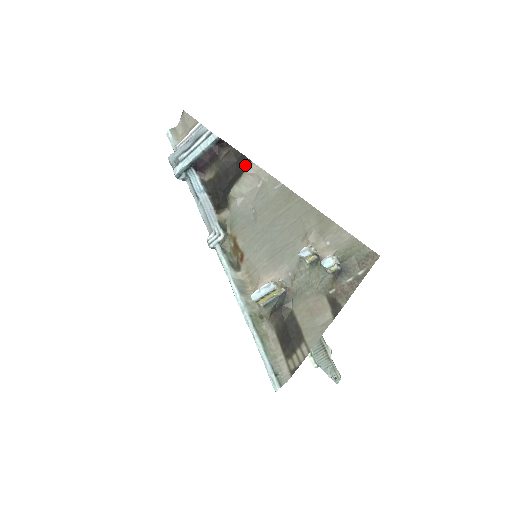
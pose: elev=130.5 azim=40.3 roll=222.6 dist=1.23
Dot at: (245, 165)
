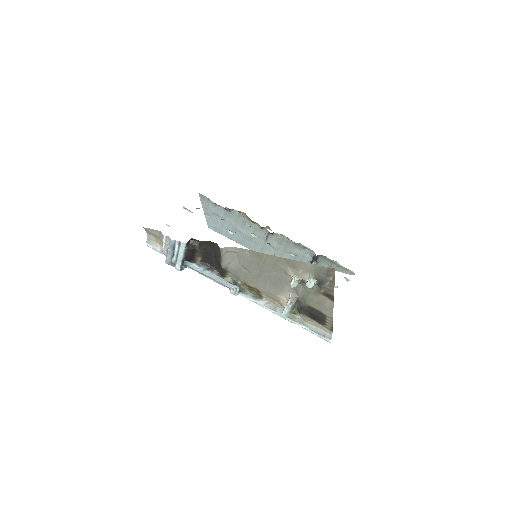
Dot at: (216, 247)
